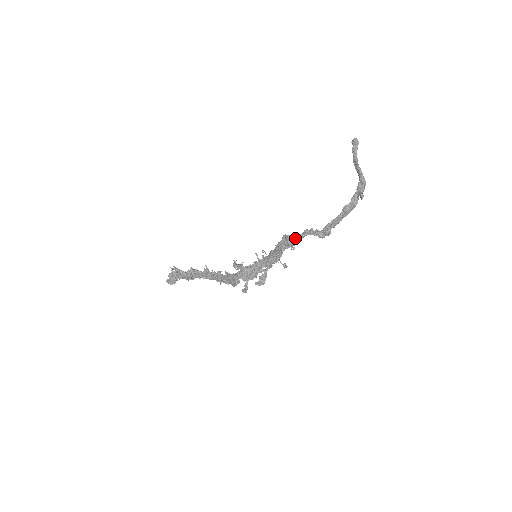
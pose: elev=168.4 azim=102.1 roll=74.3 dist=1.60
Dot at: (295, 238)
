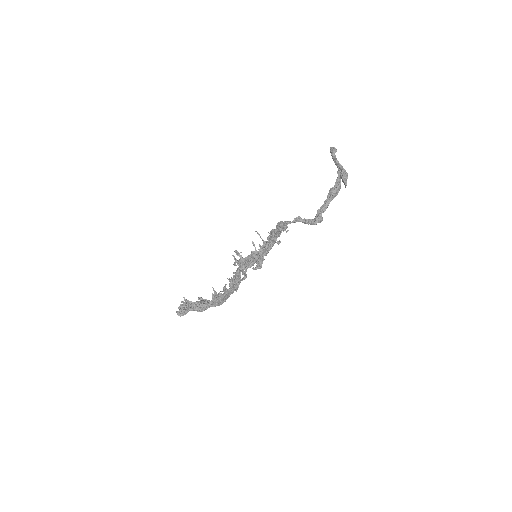
Dot at: (287, 221)
